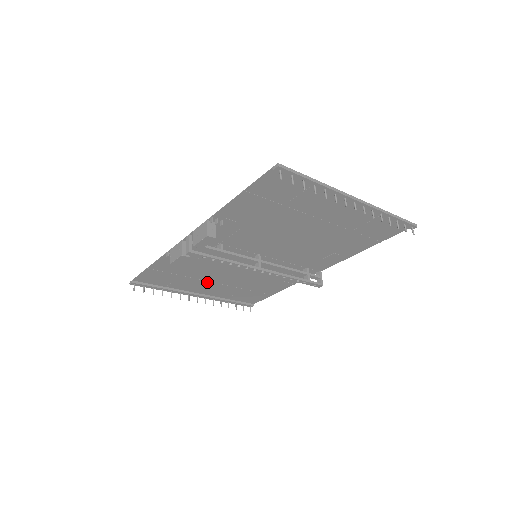
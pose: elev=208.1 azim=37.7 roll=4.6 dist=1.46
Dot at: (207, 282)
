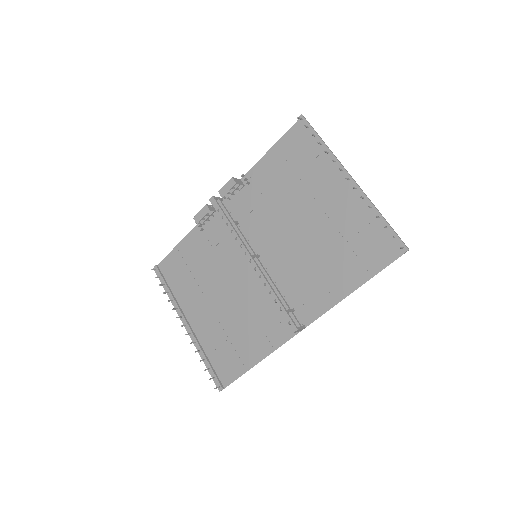
Dot at: (204, 299)
